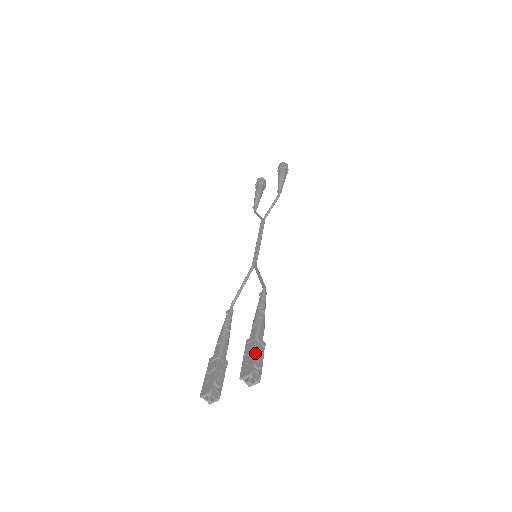
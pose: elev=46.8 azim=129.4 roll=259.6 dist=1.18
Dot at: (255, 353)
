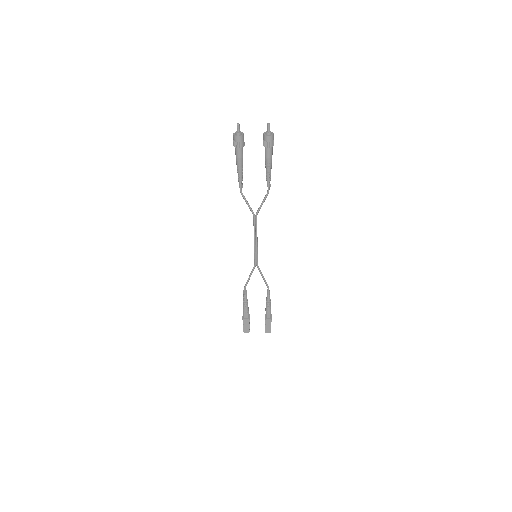
Dot at: occluded
